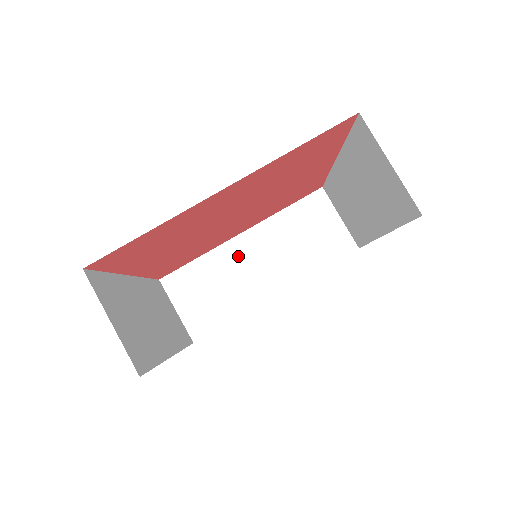
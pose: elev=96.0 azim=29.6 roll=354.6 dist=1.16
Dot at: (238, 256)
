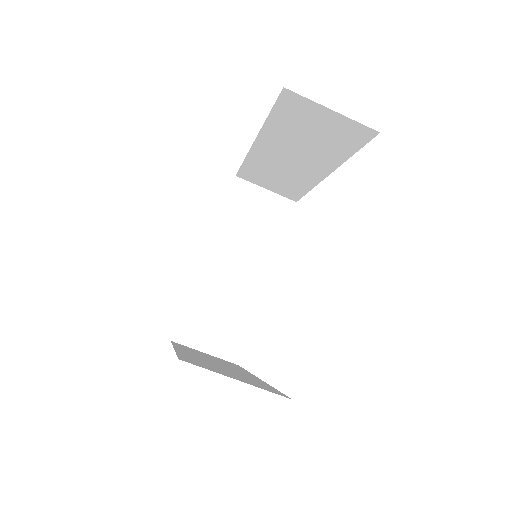
Dot at: (270, 157)
